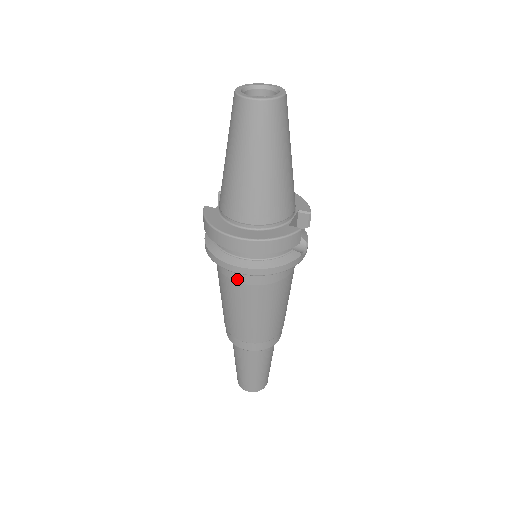
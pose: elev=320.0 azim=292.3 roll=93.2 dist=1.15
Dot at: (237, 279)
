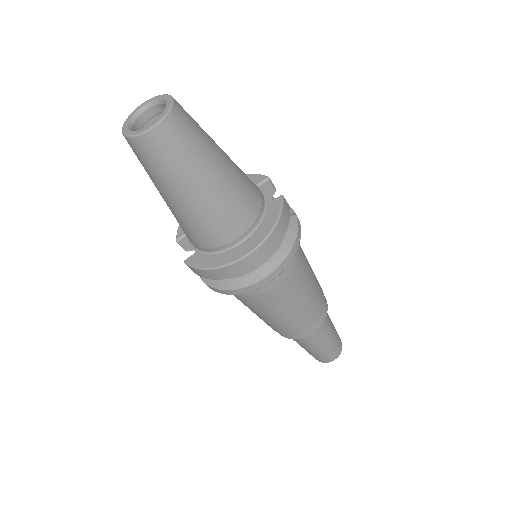
Dot at: (270, 287)
